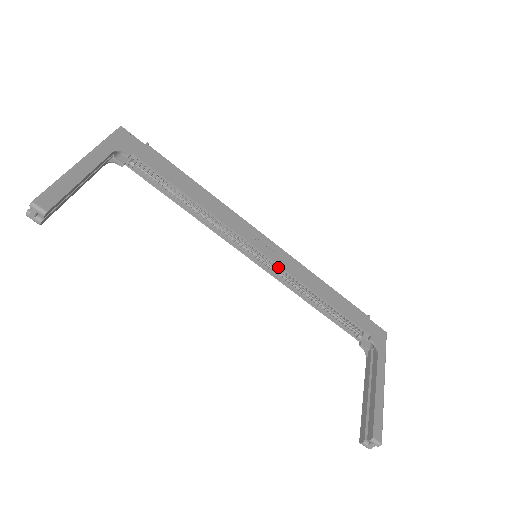
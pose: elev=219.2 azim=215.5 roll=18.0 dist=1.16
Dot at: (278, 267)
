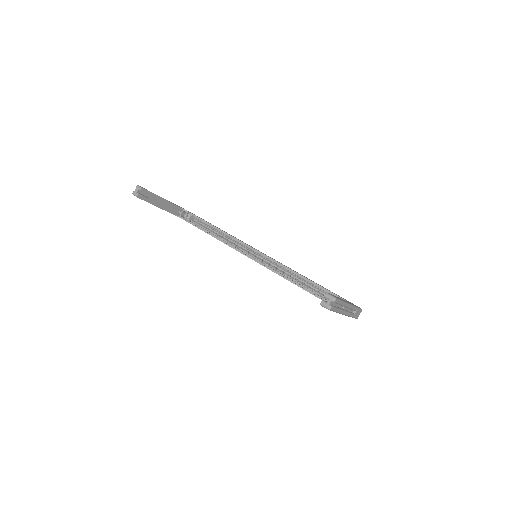
Dot at: (270, 261)
